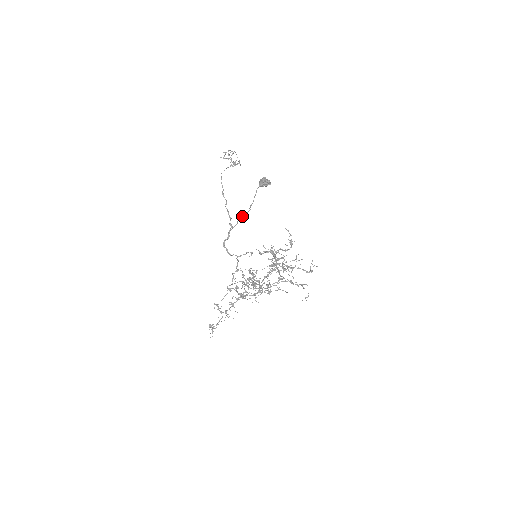
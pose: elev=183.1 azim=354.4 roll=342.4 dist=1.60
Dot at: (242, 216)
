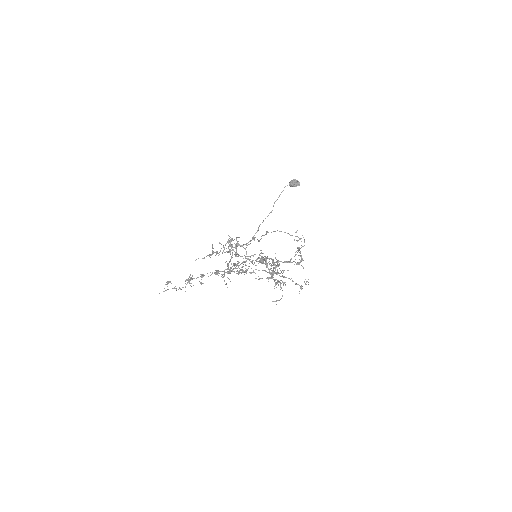
Dot at: occluded
